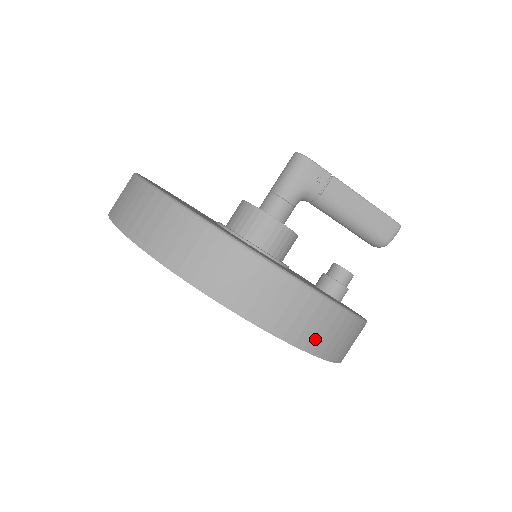
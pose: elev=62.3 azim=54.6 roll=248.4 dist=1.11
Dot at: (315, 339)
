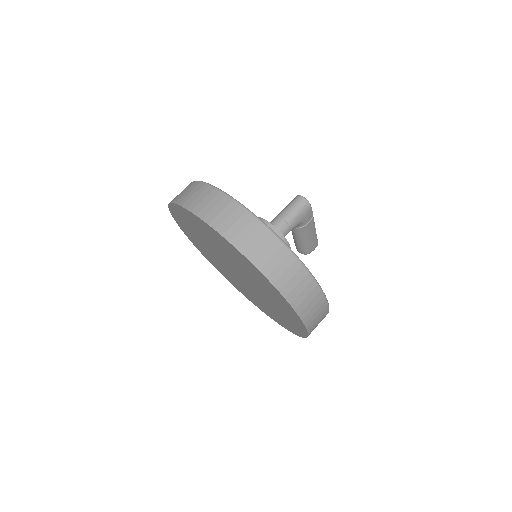
Dot at: occluded
